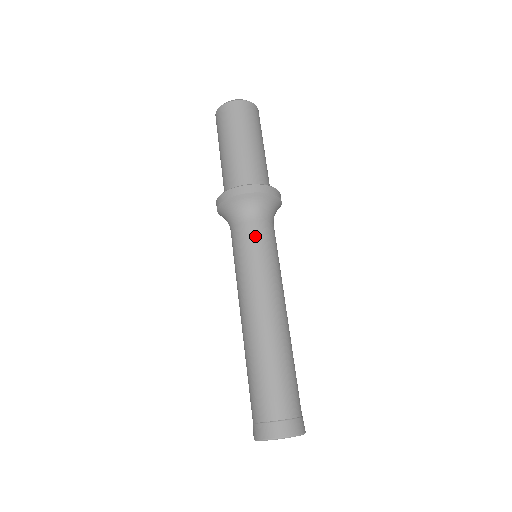
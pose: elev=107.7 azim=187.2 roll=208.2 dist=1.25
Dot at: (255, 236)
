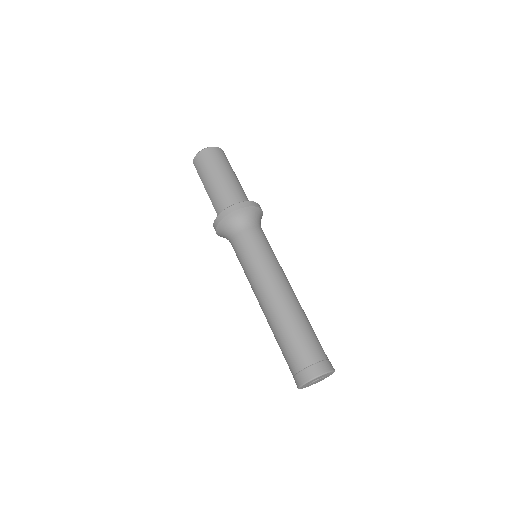
Dot at: (263, 237)
